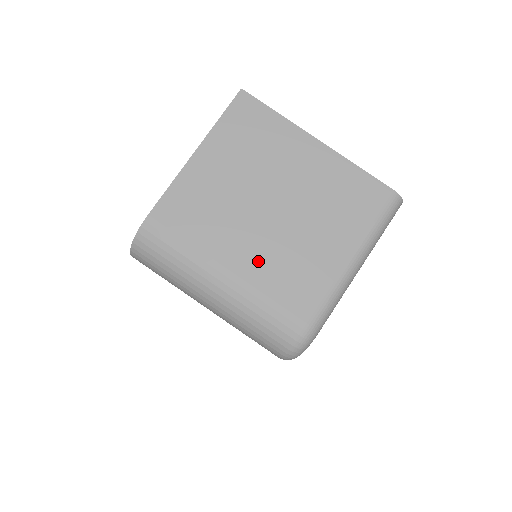
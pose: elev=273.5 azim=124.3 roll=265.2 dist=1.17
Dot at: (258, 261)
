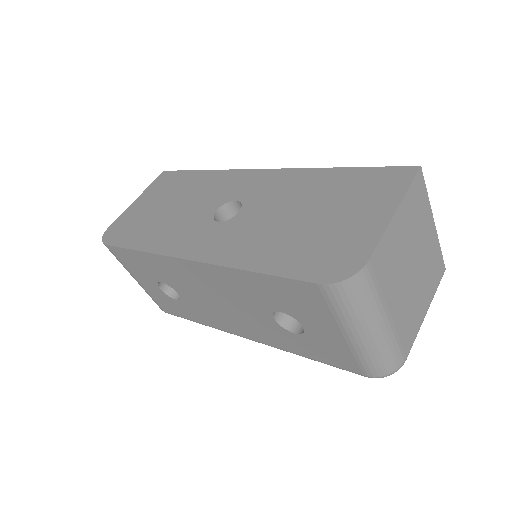
Dot at: (401, 309)
